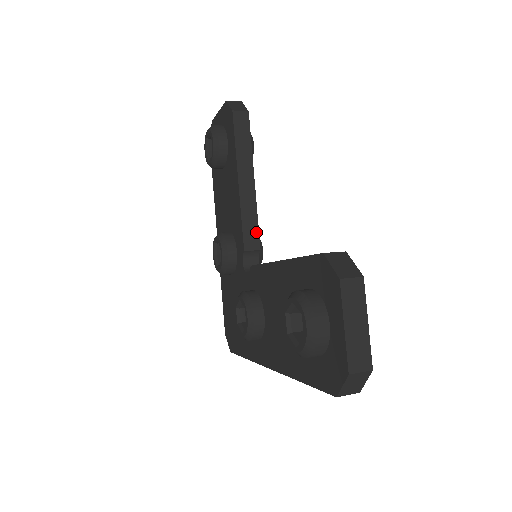
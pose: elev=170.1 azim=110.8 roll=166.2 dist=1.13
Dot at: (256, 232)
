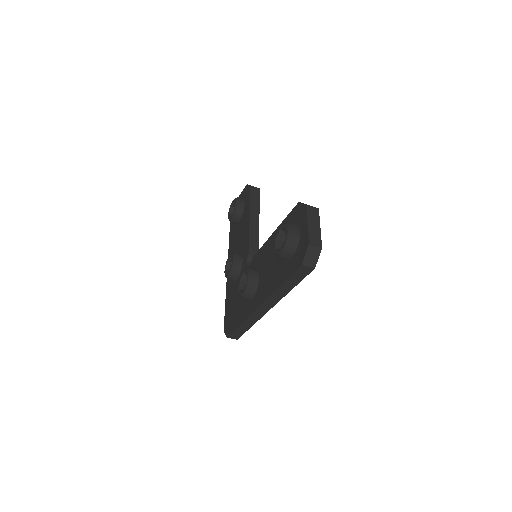
Dot at: (257, 247)
